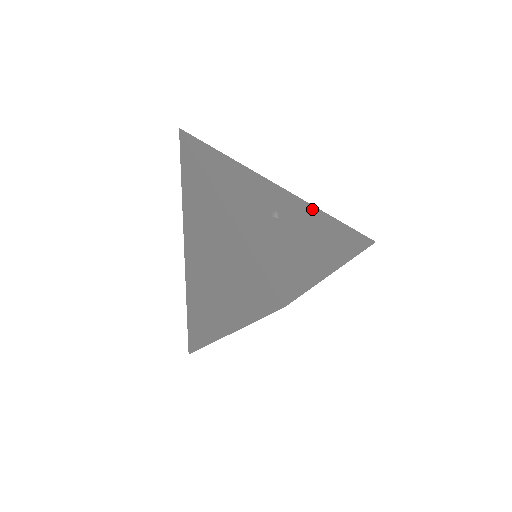
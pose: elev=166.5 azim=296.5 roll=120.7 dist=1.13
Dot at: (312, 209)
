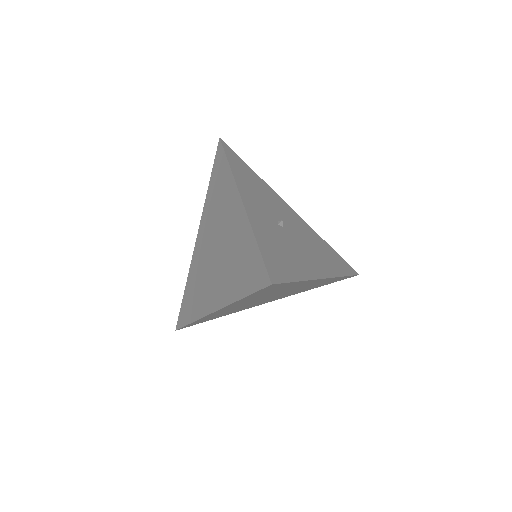
Dot at: (312, 232)
